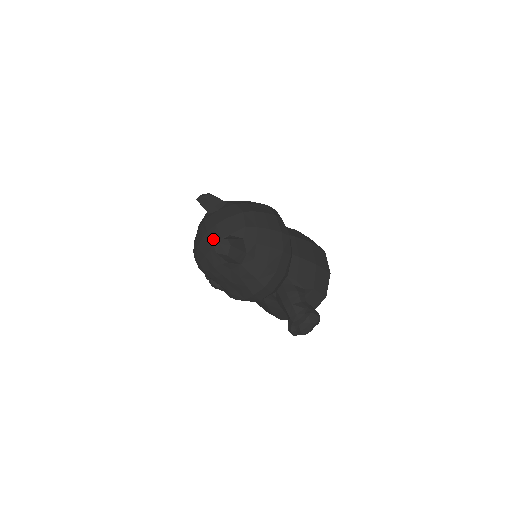
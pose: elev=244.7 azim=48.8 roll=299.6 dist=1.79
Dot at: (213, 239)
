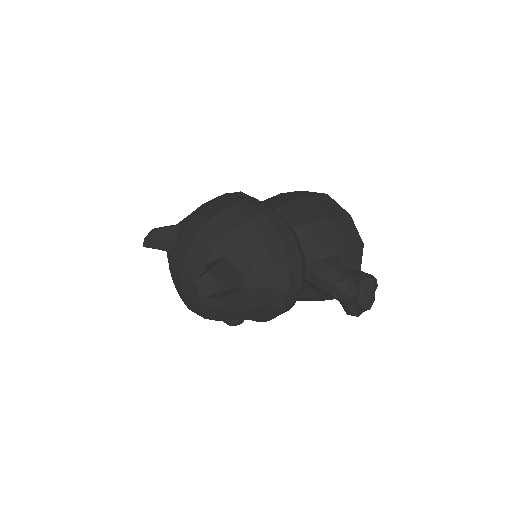
Dot at: (192, 280)
